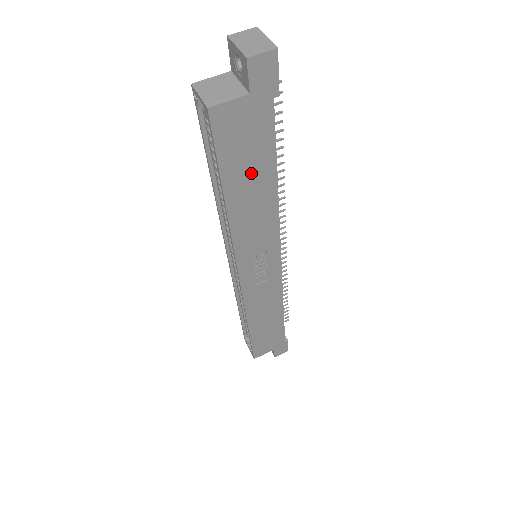
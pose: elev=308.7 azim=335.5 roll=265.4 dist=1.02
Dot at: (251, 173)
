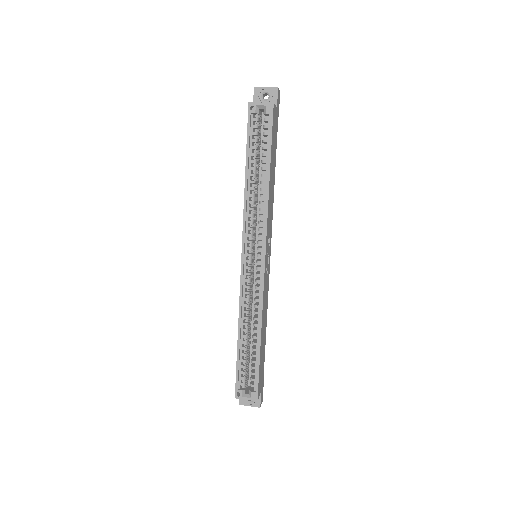
Dot at: (273, 160)
